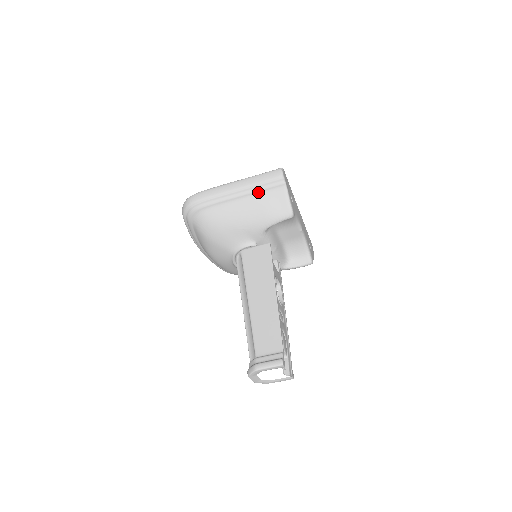
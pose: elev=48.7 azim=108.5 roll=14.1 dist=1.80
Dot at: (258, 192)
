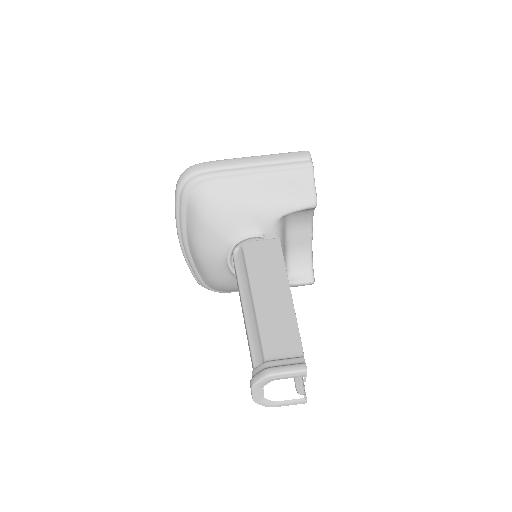
Dot at: (279, 170)
